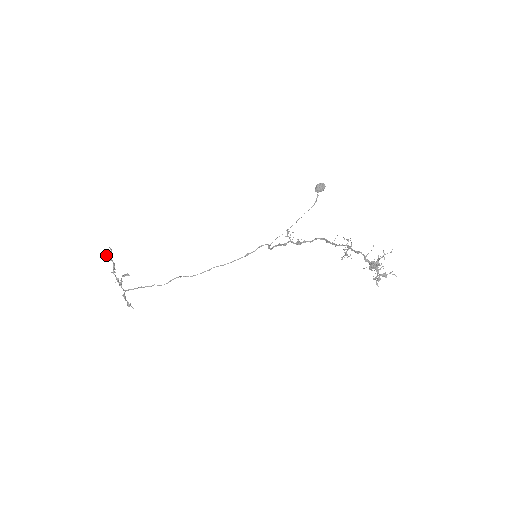
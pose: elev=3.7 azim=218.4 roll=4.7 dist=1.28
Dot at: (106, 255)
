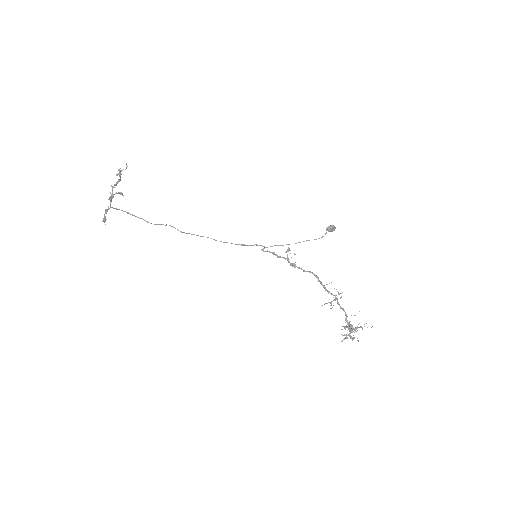
Dot at: (119, 169)
